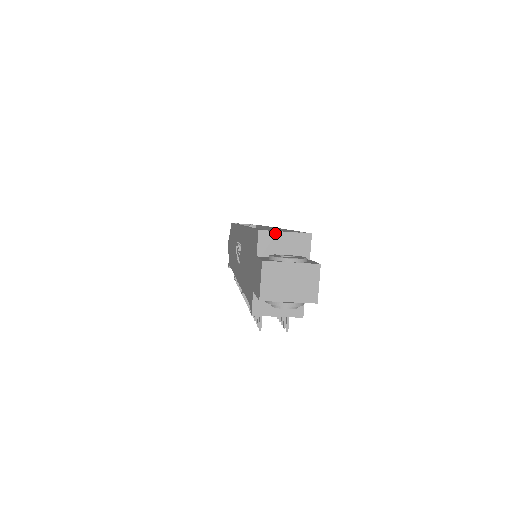
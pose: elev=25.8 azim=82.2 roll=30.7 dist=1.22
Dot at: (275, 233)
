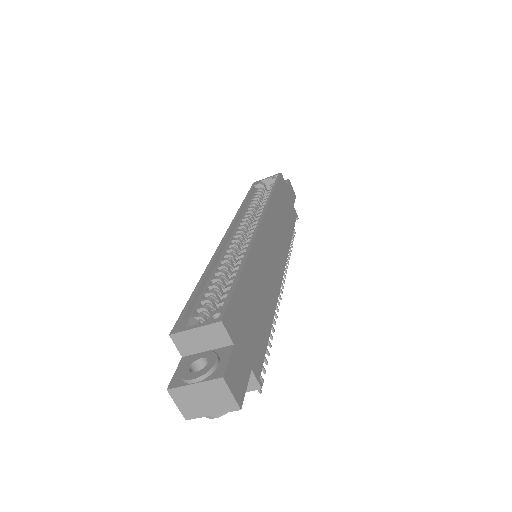
Dot at: (186, 333)
